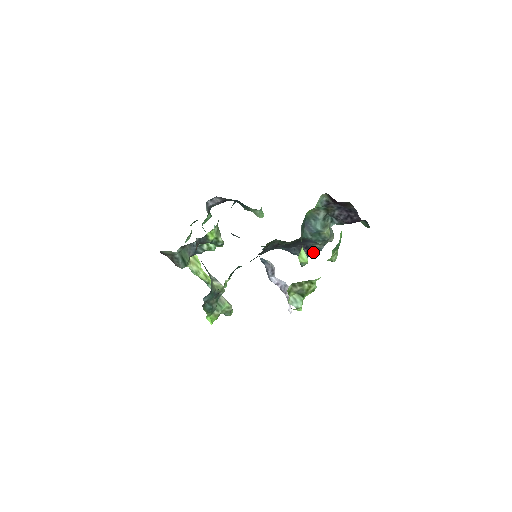
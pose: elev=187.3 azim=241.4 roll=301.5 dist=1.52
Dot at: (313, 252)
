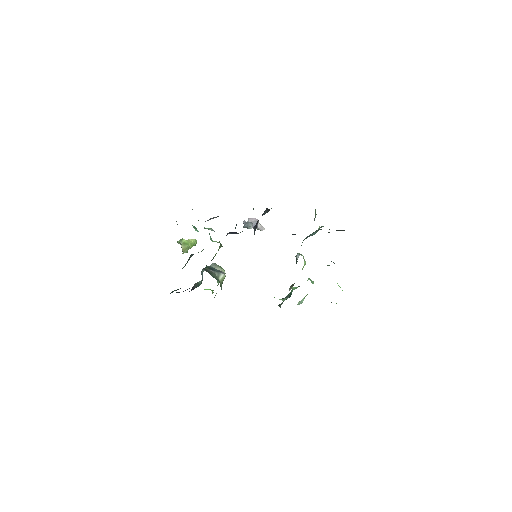
Dot at: occluded
